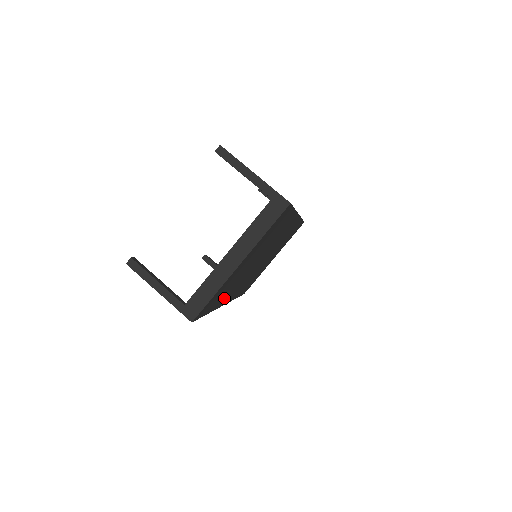
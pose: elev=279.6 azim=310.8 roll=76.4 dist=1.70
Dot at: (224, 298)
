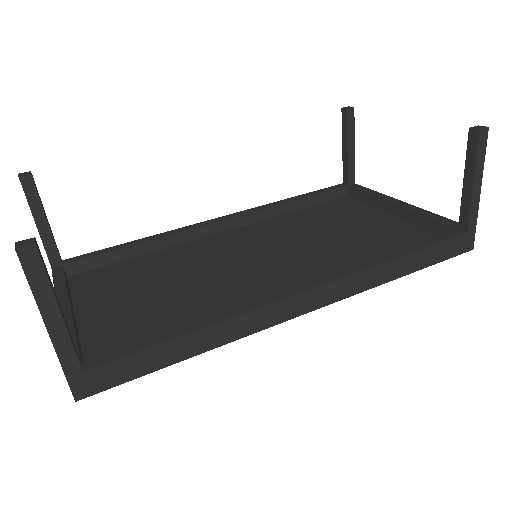
Dot at: occluded
